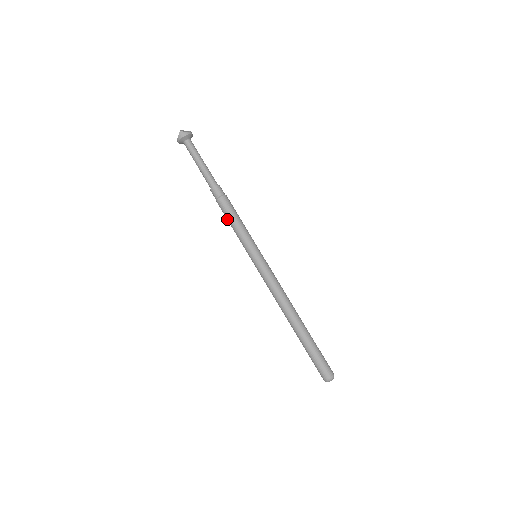
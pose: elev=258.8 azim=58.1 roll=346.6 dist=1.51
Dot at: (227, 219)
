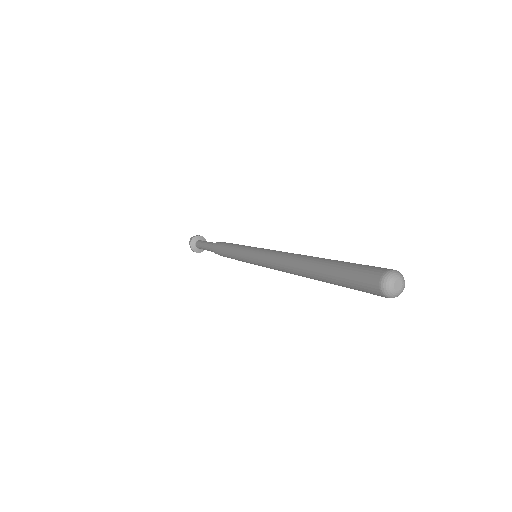
Dot at: (225, 254)
